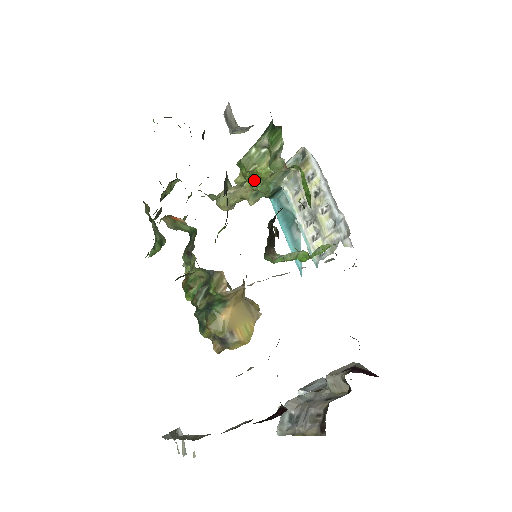
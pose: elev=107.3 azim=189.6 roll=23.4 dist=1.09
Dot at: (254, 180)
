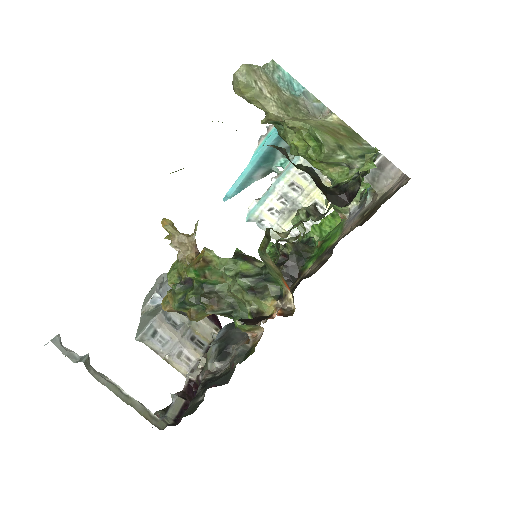
Dot at: (305, 155)
